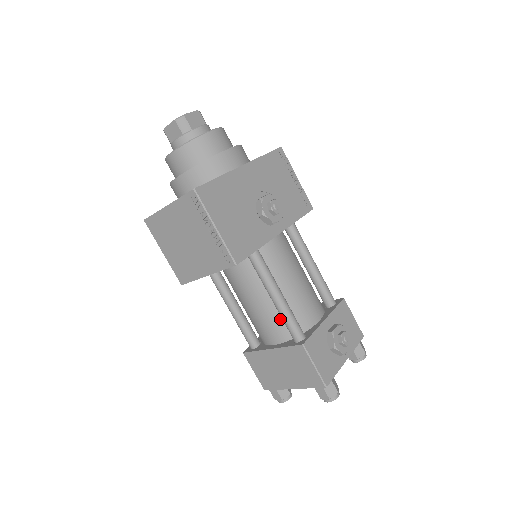
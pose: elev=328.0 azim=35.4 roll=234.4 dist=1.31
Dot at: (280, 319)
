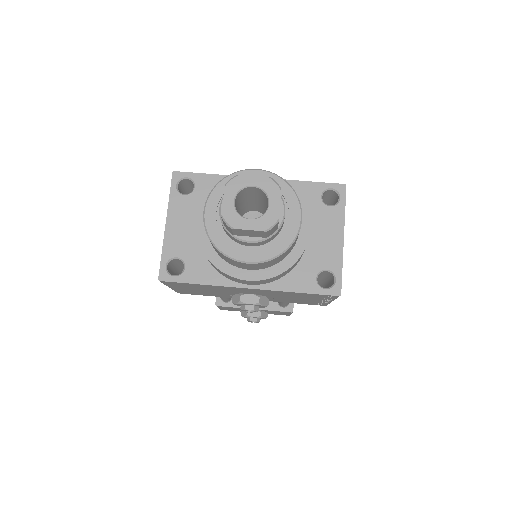
Dot at: occluded
